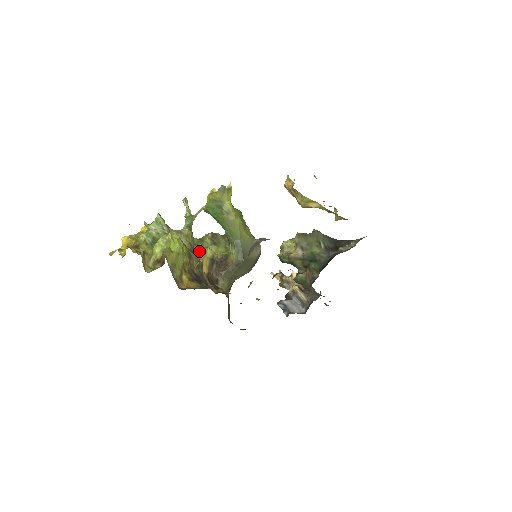
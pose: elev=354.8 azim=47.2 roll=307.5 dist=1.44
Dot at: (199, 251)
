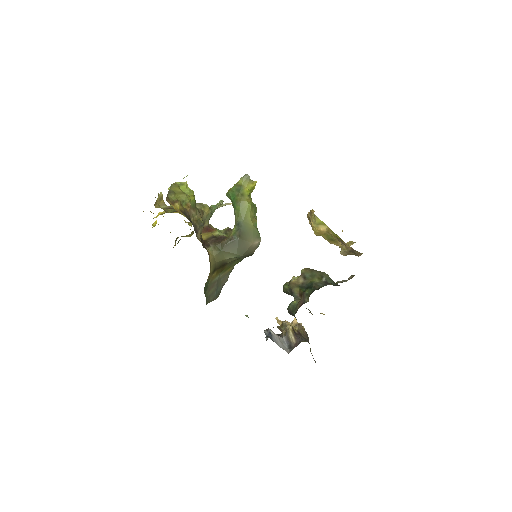
Dot at: (209, 229)
